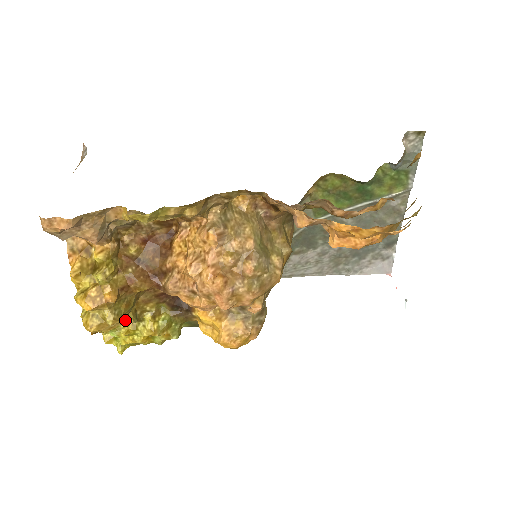
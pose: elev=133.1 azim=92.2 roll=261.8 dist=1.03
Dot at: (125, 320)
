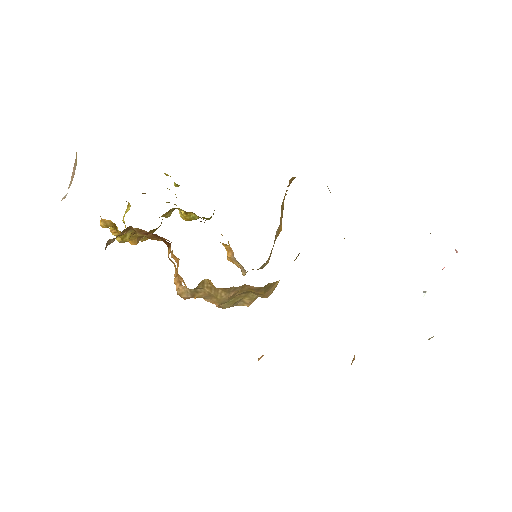
Dot at: occluded
